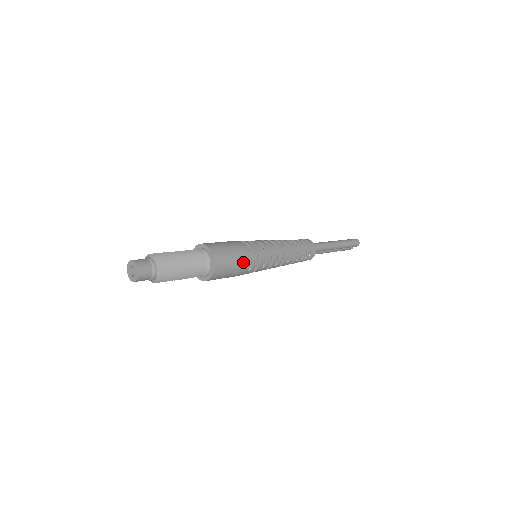
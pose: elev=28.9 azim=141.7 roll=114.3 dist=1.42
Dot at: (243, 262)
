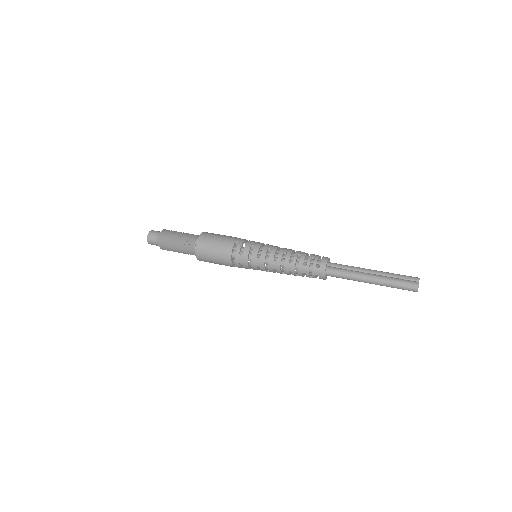
Dot at: (224, 263)
